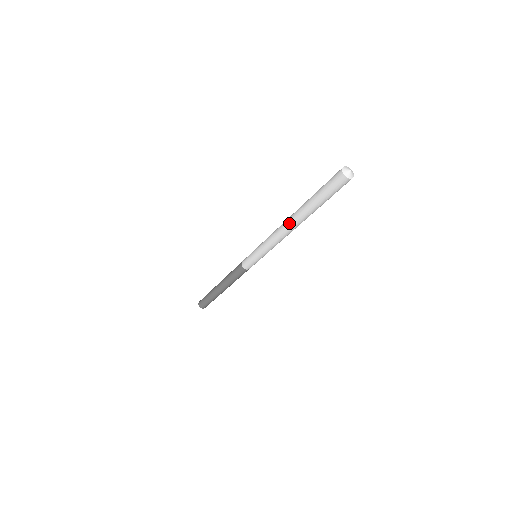
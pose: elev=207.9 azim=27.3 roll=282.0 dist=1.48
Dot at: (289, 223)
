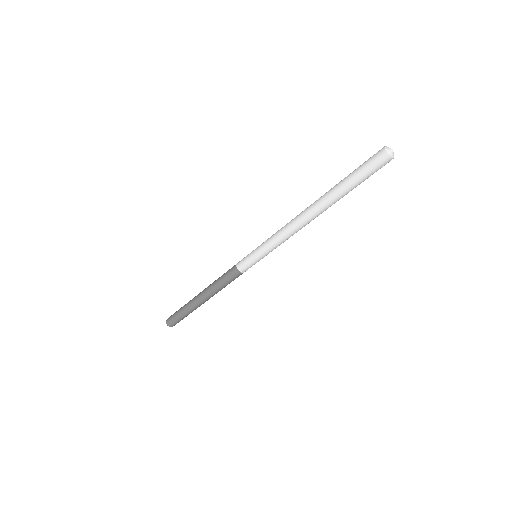
Dot at: (309, 211)
